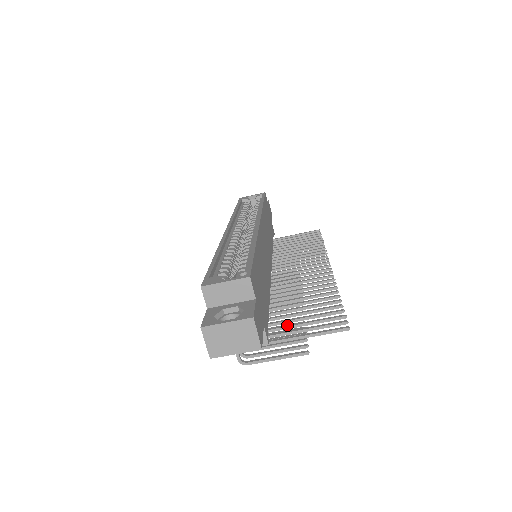
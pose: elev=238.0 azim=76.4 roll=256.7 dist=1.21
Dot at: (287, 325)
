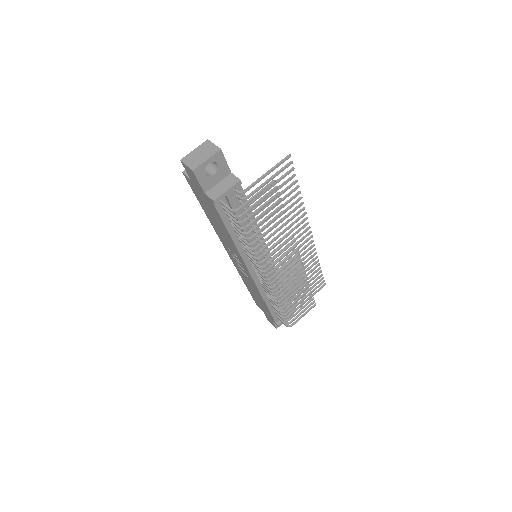
Dot at: (260, 194)
